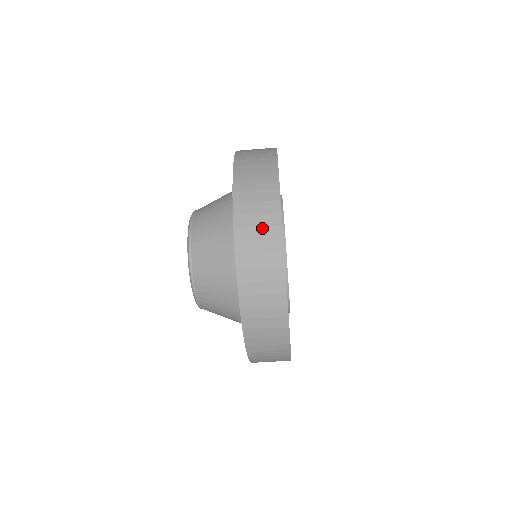
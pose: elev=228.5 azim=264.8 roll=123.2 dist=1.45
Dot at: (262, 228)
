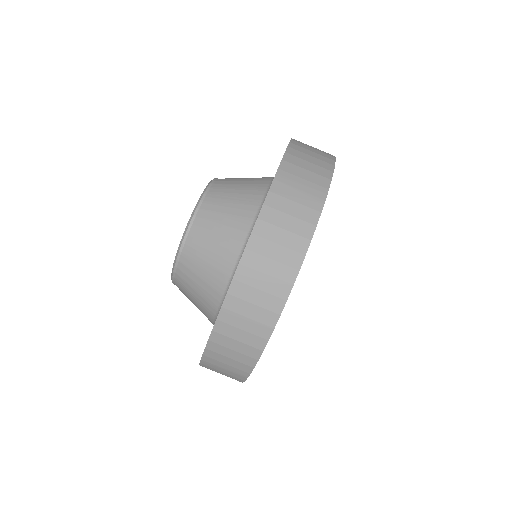
Dot at: (282, 248)
